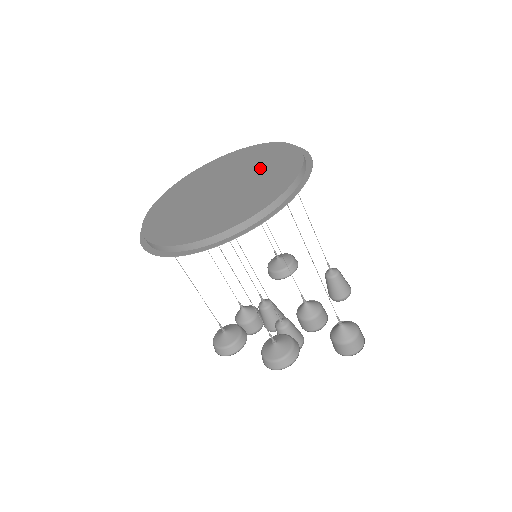
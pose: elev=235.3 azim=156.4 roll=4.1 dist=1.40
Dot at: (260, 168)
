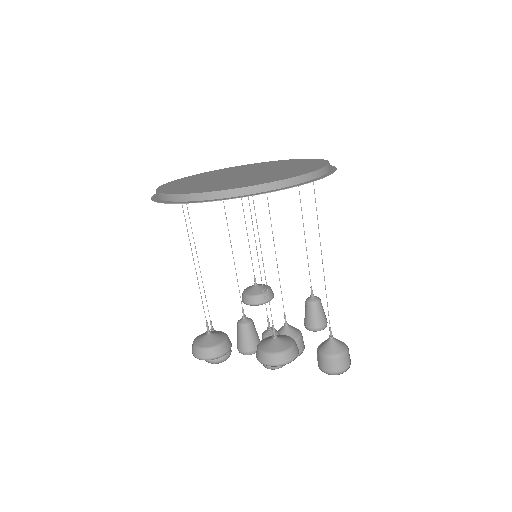
Dot at: (281, 166)
